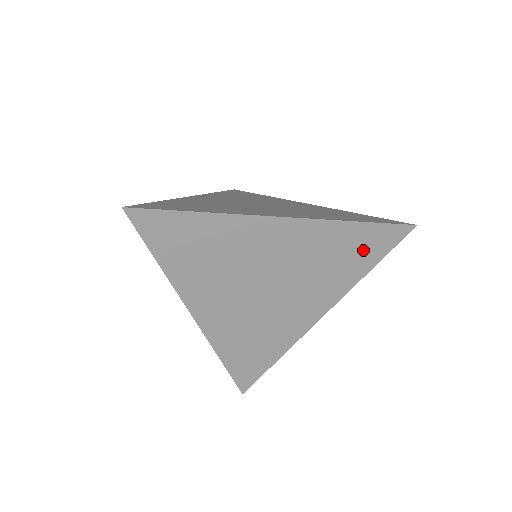
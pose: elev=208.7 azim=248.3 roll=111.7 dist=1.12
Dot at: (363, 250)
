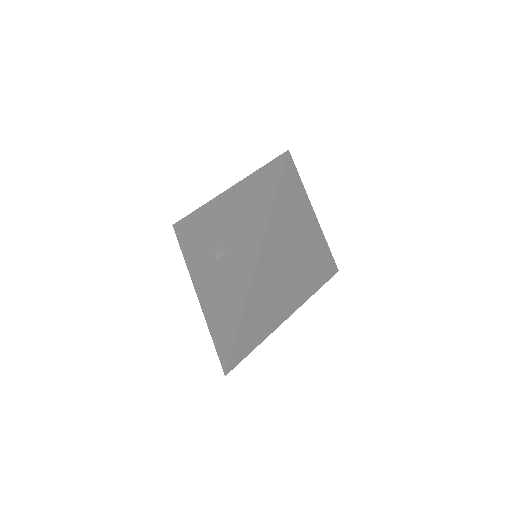
Dot at: (323, 272)
